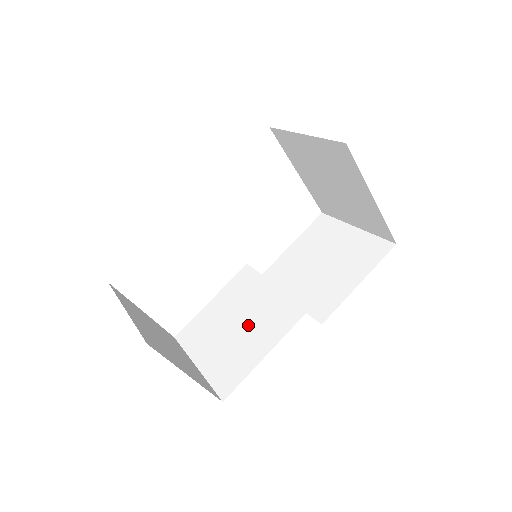
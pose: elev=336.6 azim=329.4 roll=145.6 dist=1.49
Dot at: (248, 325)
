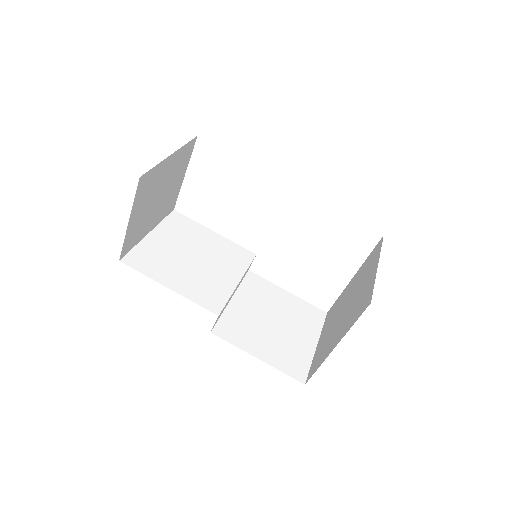
Dot at: (195, 267)
